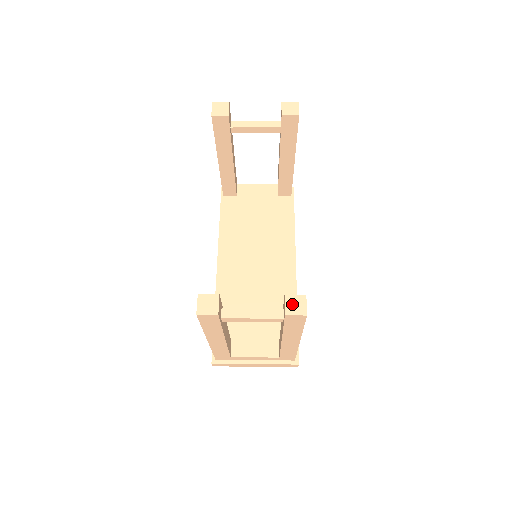
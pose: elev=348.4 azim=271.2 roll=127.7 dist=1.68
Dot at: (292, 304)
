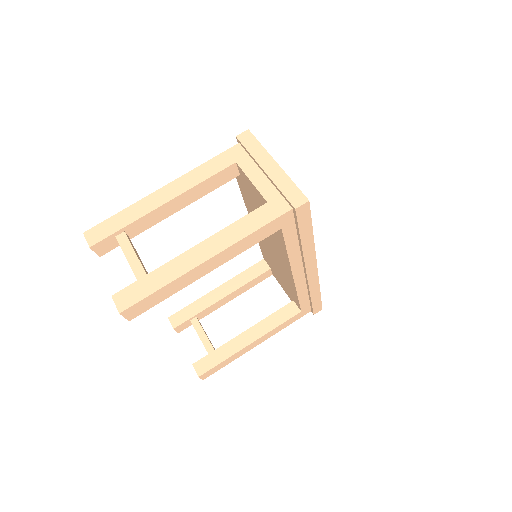
Dot at: occluded
